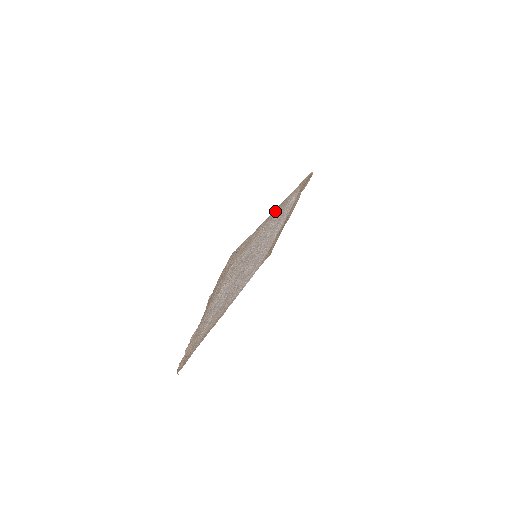
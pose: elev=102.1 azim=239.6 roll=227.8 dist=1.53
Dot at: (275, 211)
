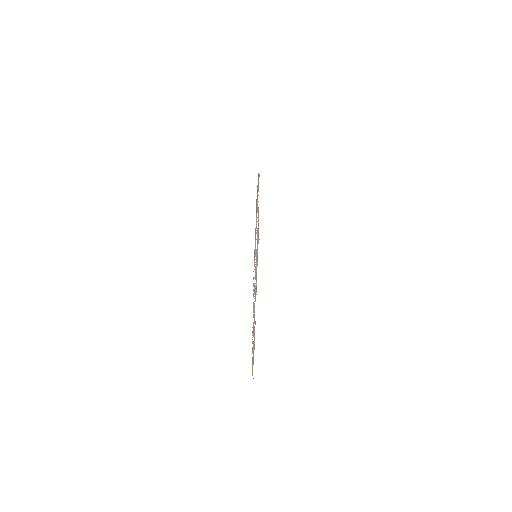
Dot at: occluded
